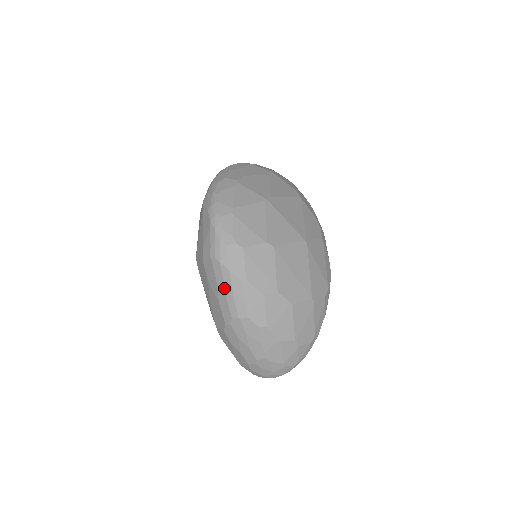
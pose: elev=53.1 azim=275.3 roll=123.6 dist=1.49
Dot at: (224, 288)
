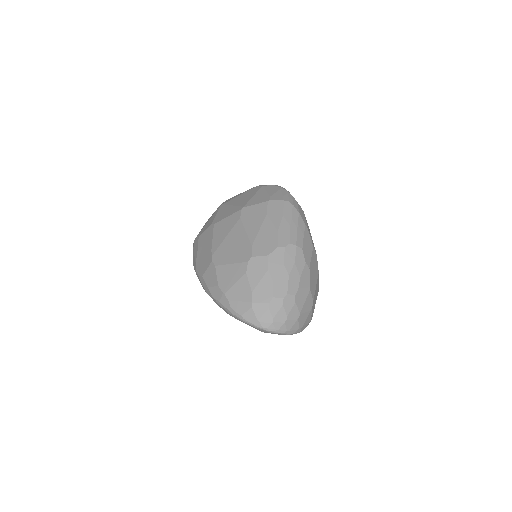
Dot at: (291, 221)
